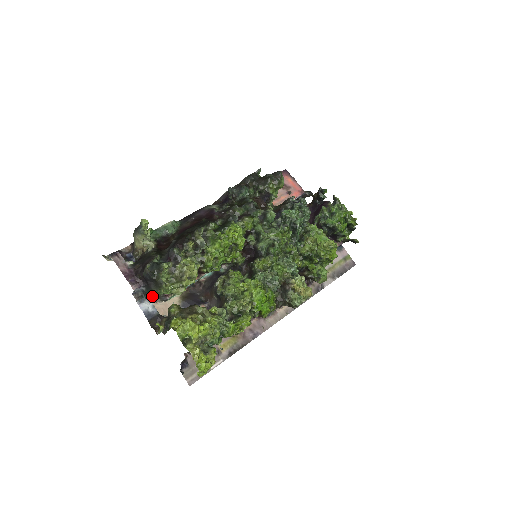
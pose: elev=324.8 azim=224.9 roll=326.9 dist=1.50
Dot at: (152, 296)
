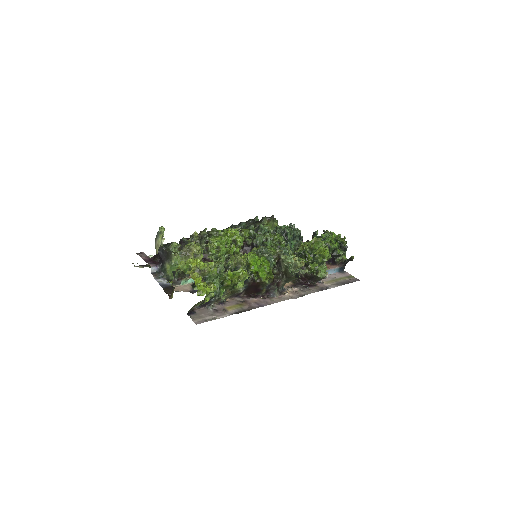
Dot at: occluded
